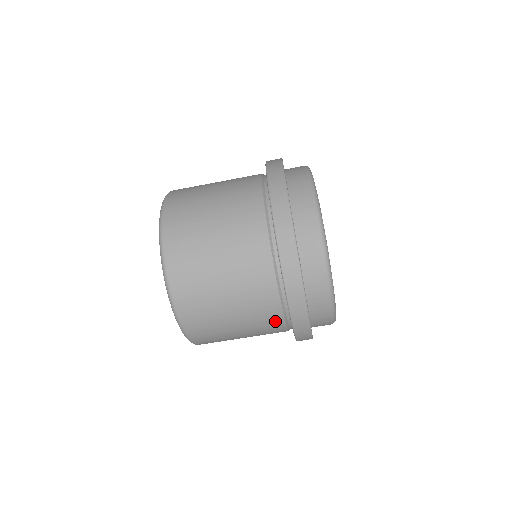
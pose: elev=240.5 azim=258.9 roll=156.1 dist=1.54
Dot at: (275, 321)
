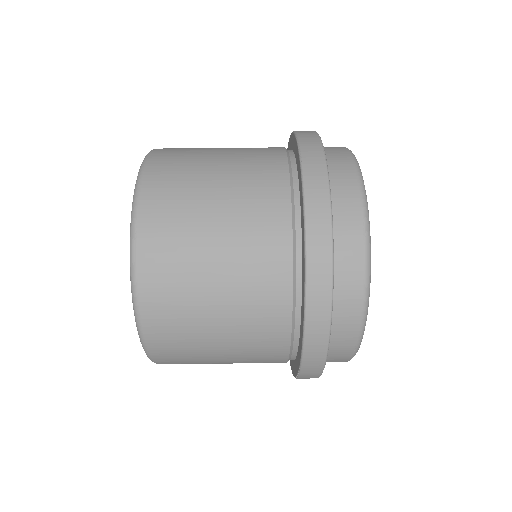
Dot at: (277, 327)
